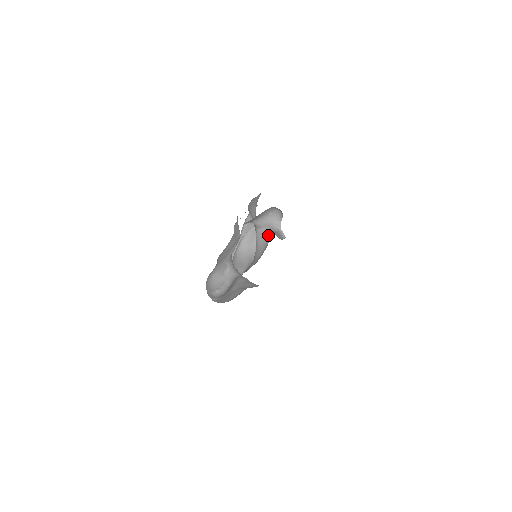
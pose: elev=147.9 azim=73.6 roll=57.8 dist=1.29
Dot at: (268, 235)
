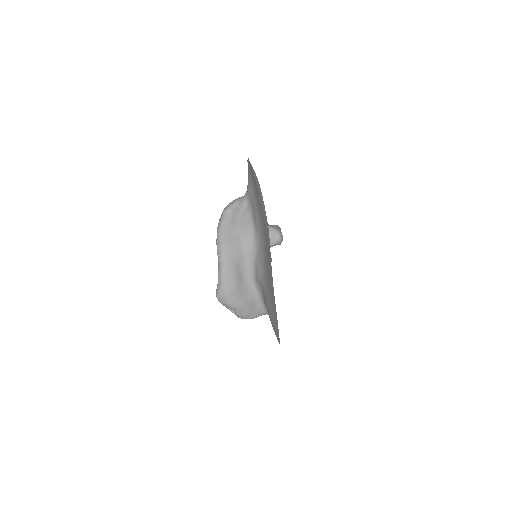
Dot at: occluded
